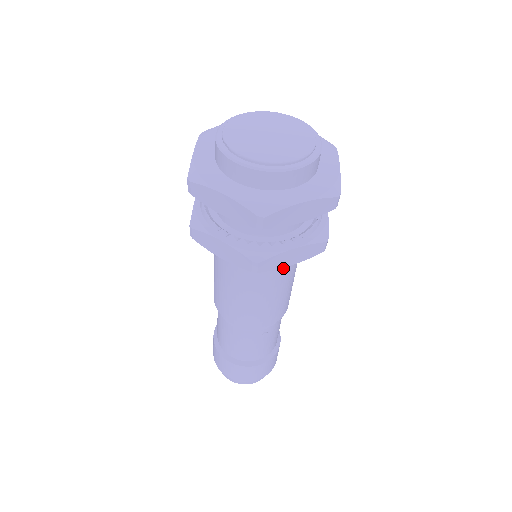
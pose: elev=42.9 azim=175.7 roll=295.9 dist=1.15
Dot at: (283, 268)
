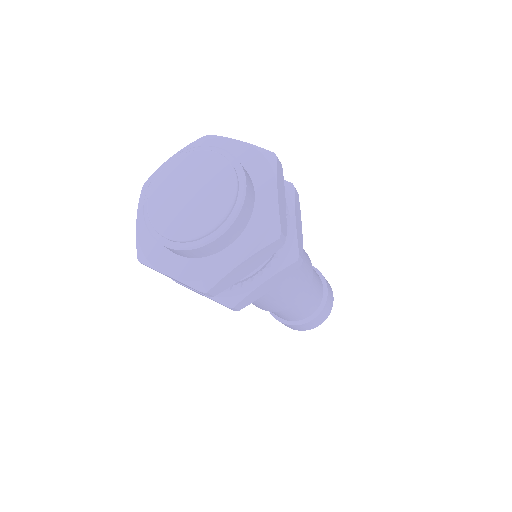
Dot at: occluded
